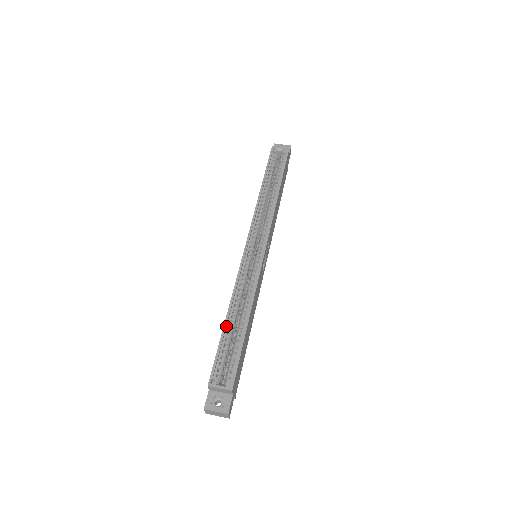
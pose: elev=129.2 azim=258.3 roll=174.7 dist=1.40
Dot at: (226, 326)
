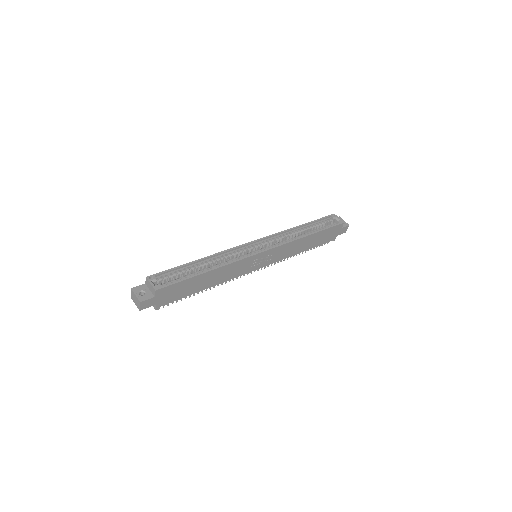
Dot at: (192, 264)
